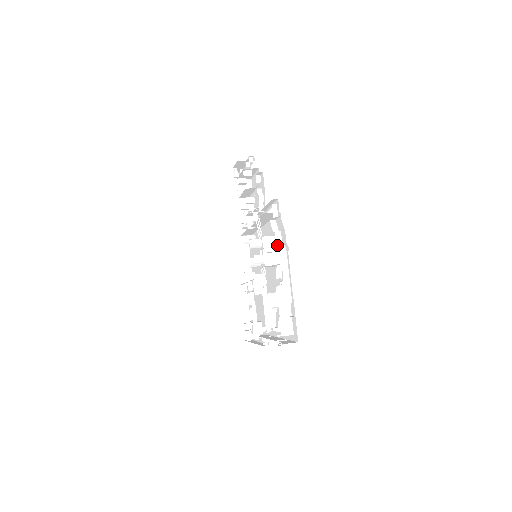
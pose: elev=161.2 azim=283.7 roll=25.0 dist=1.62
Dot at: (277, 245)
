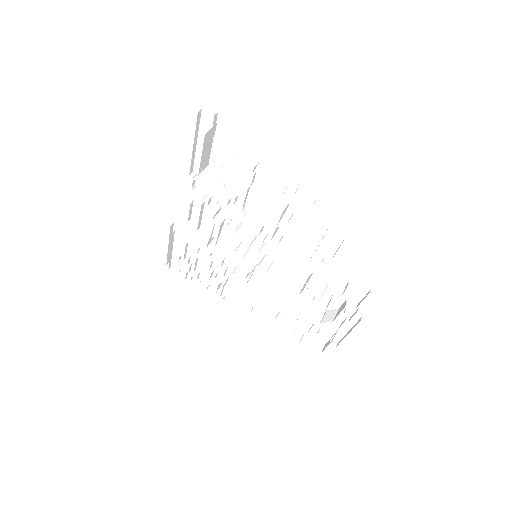
Dot at: occluded
